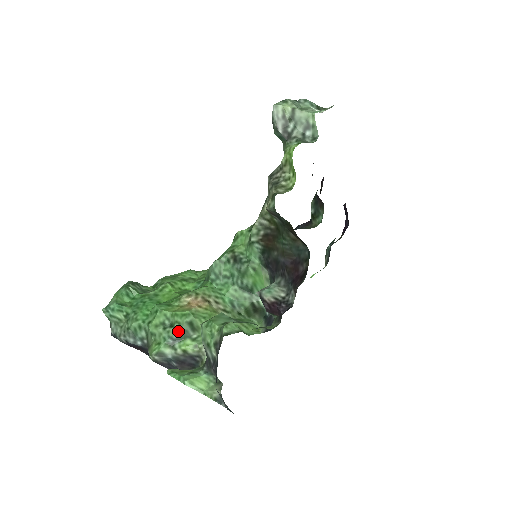
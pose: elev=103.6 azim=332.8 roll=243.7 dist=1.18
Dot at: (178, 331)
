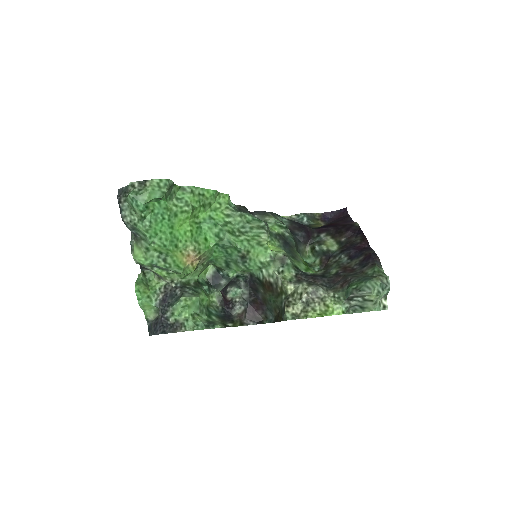
Dot at: (165, 268)
